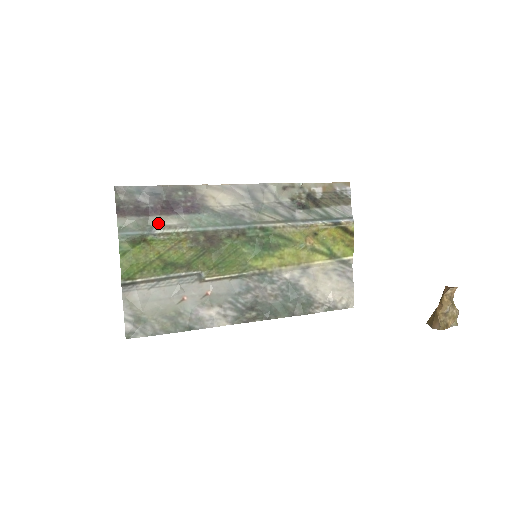
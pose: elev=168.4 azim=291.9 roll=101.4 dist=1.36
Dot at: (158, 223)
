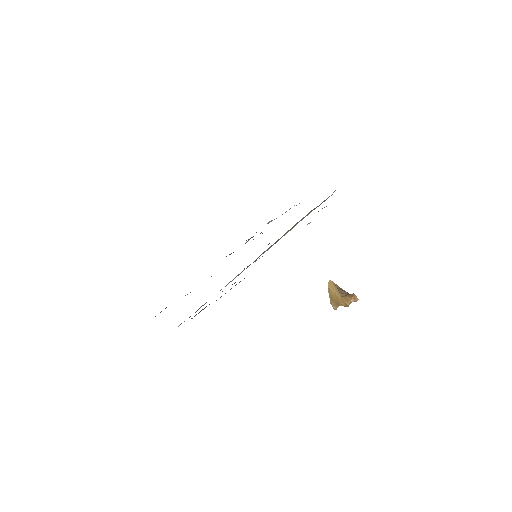
Dot at: occluded
